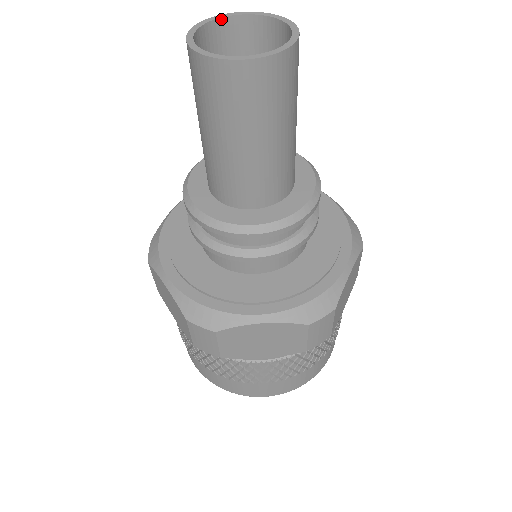
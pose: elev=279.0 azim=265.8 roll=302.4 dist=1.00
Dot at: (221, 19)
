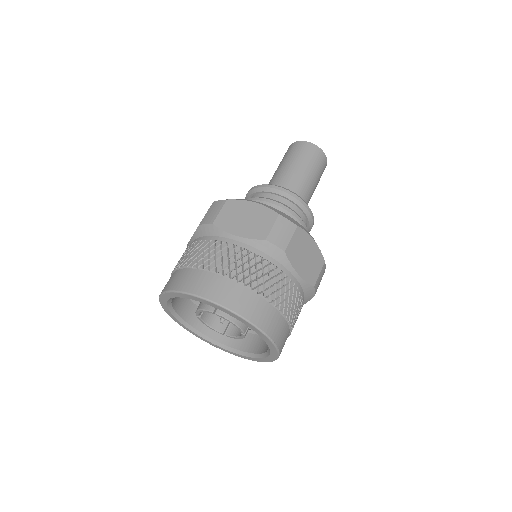
Dot at: occluded
